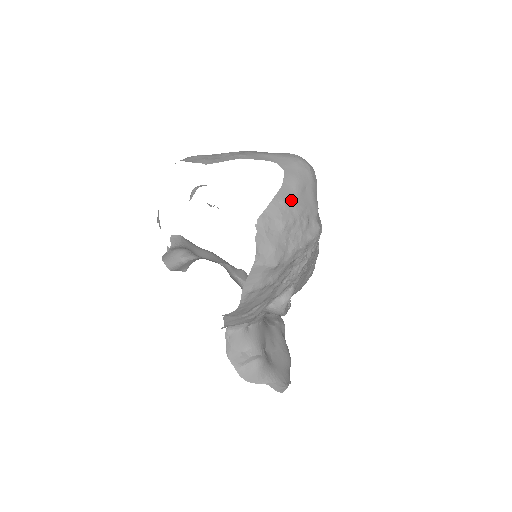
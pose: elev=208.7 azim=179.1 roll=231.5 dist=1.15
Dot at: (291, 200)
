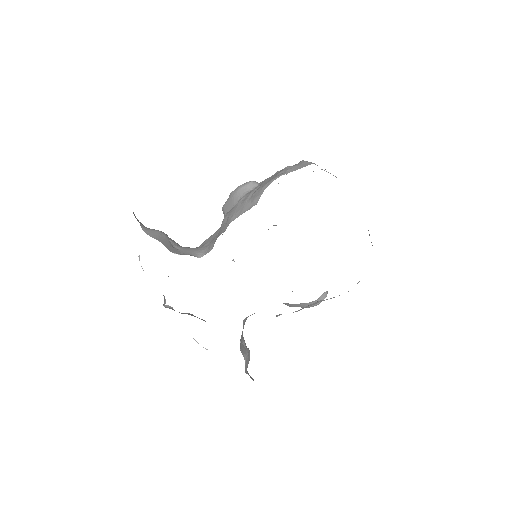
Dot at: occluded
